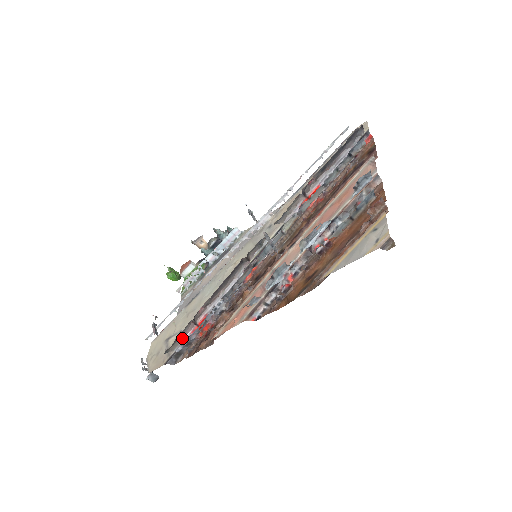
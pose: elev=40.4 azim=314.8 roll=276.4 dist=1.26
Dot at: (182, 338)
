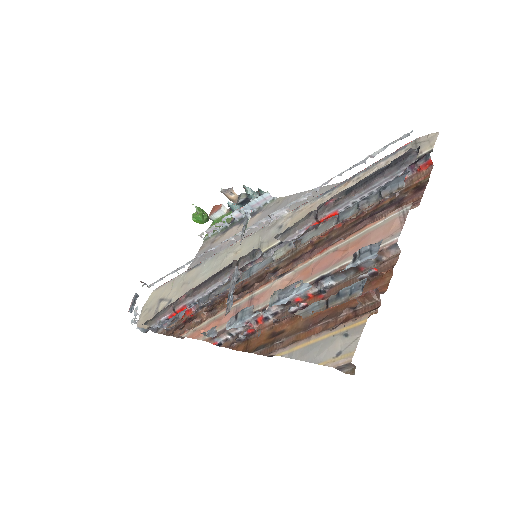
Dot at: (160, 318)
